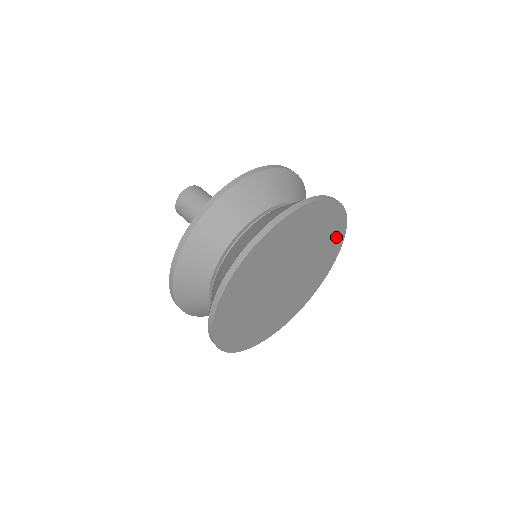
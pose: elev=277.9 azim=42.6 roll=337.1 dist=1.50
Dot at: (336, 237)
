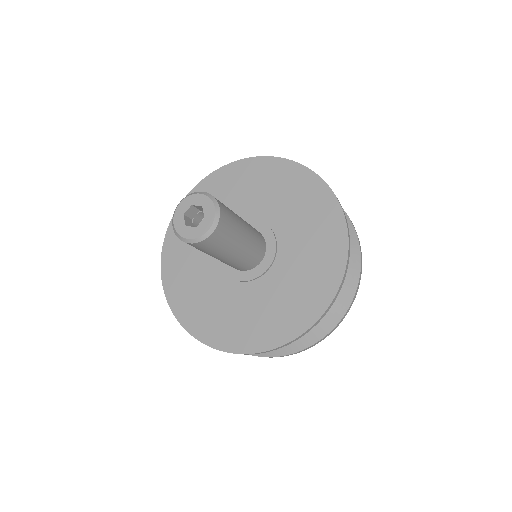
Dot at: occluded
